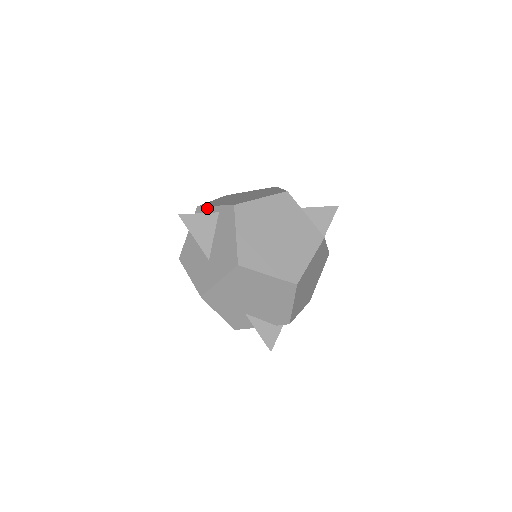
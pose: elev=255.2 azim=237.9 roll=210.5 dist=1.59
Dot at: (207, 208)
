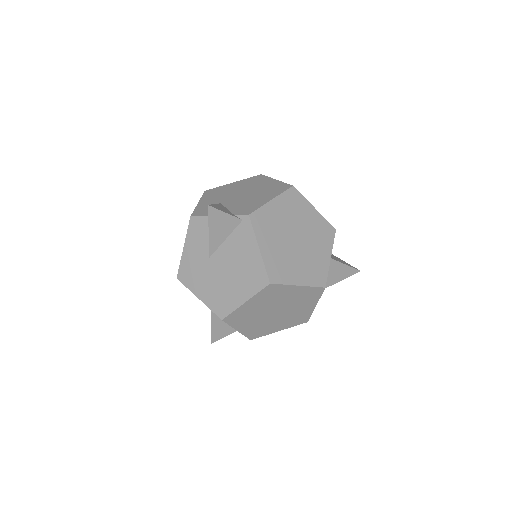
Dot at: occluded
